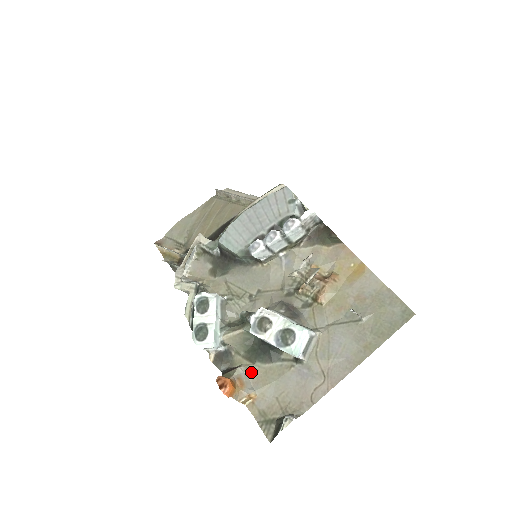
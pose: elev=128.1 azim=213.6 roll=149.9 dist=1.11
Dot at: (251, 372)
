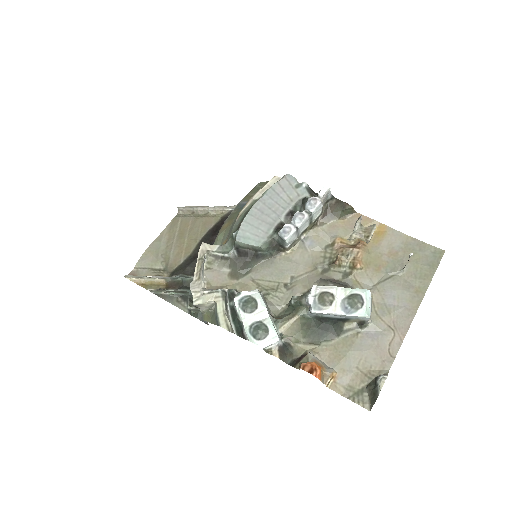
Dot at: (321, 354)
